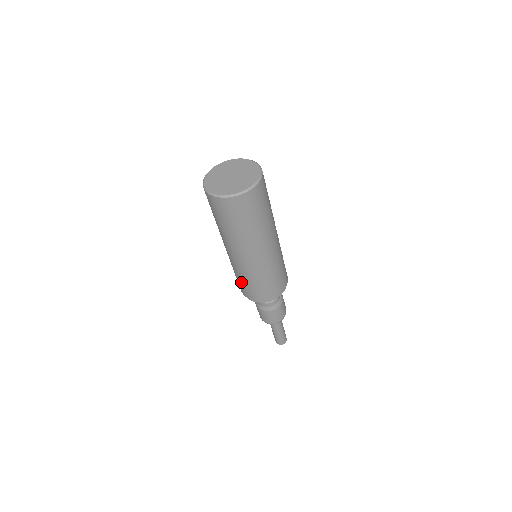
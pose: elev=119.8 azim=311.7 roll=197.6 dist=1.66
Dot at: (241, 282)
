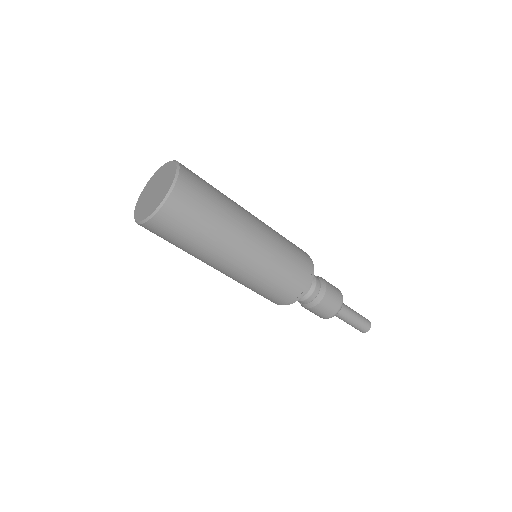
Dot at: (269, 290)
